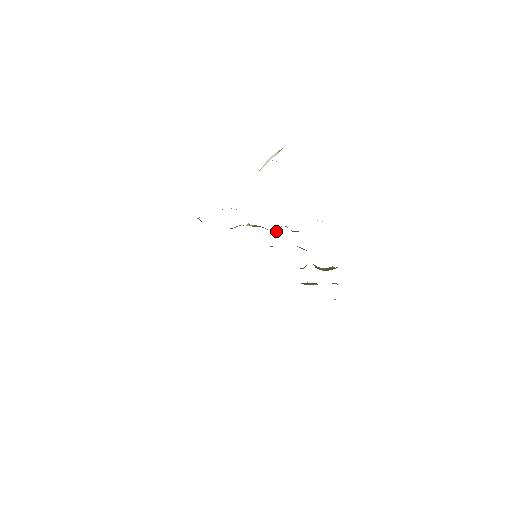
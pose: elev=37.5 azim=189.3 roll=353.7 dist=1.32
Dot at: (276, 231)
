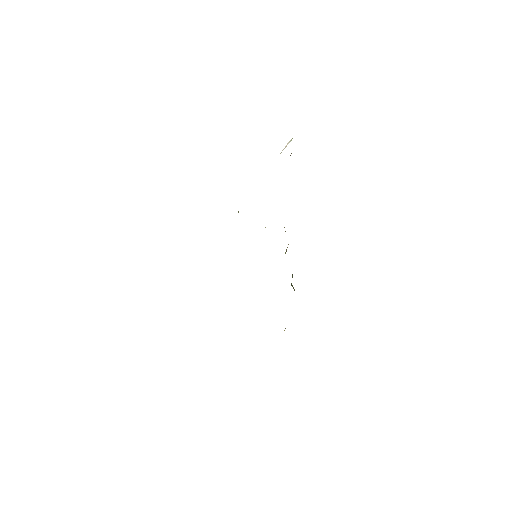
Dot at: occluded
